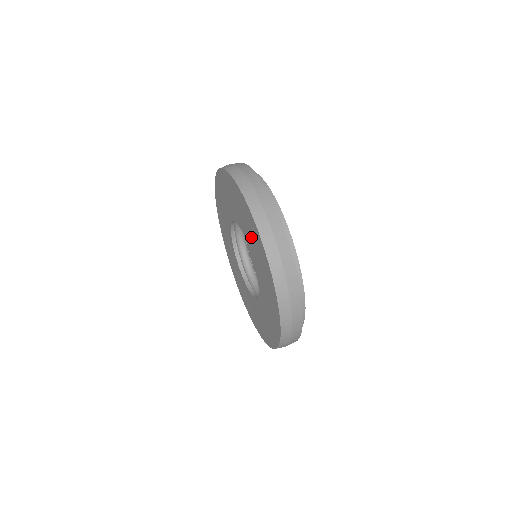
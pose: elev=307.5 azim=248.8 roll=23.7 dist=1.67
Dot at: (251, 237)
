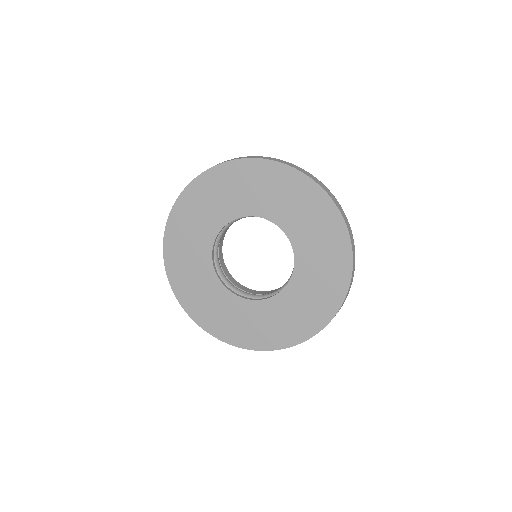
Dot at: (219, 200)
